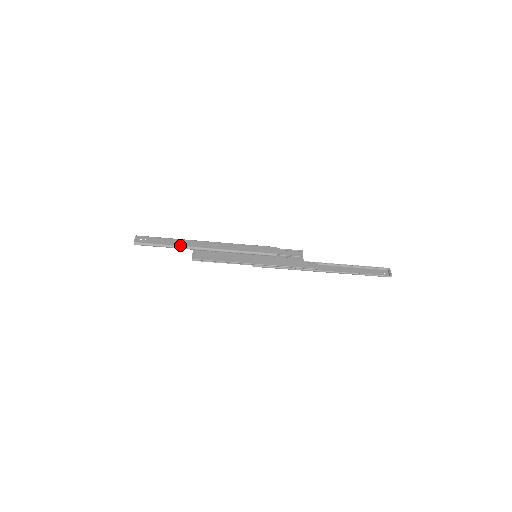
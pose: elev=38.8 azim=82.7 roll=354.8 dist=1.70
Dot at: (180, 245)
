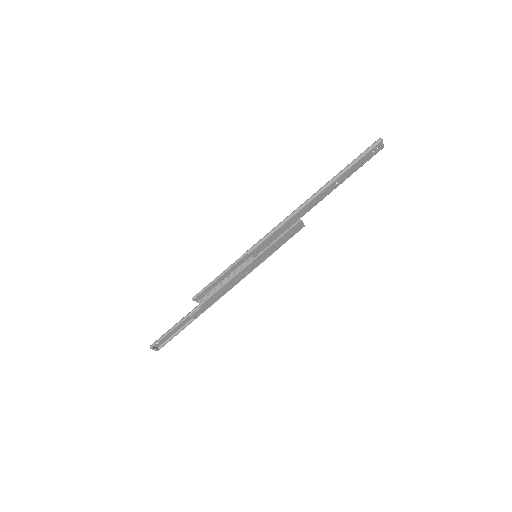
Dot at: (189, 313)
